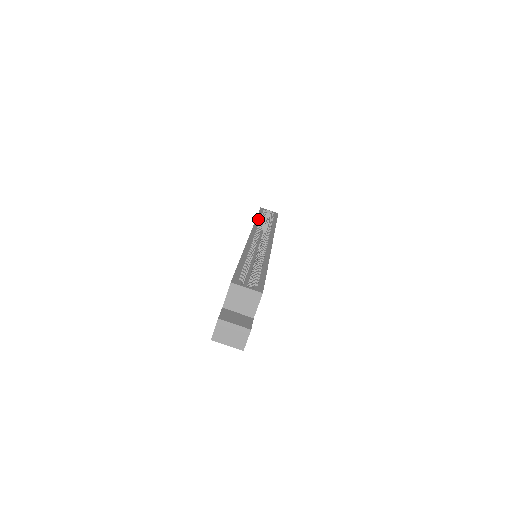
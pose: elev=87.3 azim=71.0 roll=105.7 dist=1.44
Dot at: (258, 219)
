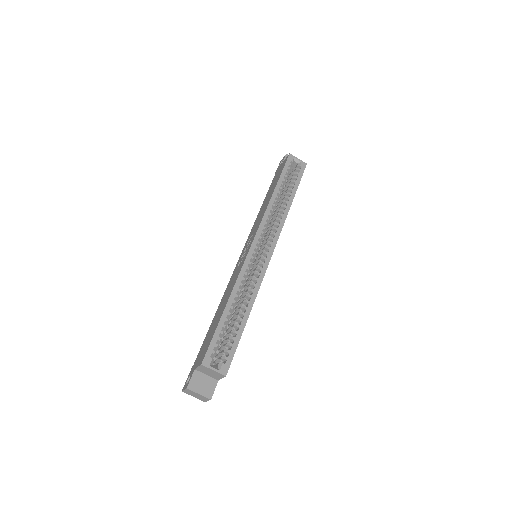
Dot at: (275, 194)
